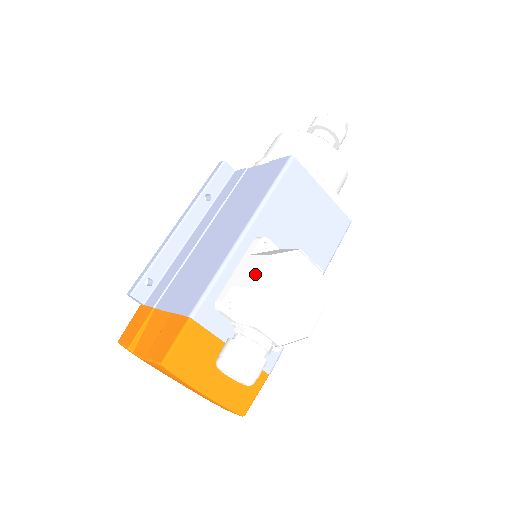
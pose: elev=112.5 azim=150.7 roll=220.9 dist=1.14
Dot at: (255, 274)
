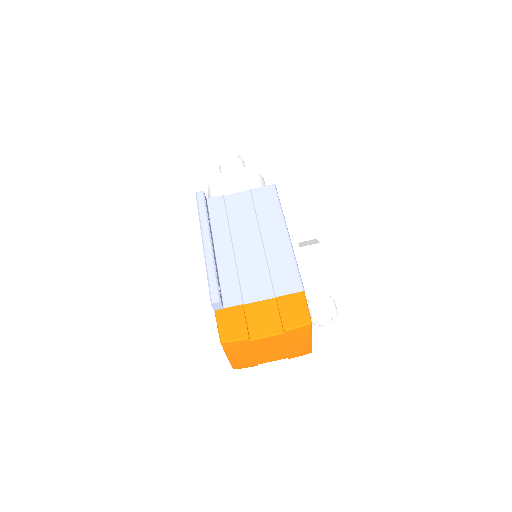
Dot at: (321, 255)
